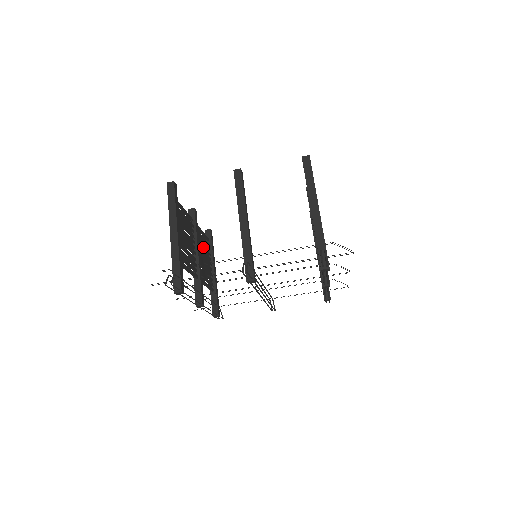
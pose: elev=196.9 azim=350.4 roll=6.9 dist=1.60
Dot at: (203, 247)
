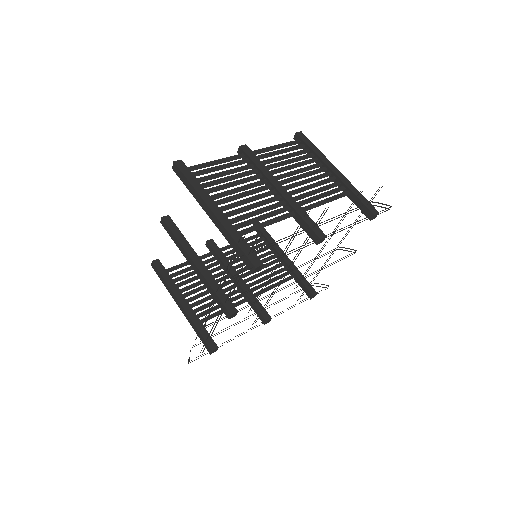
Dot at: occluded
